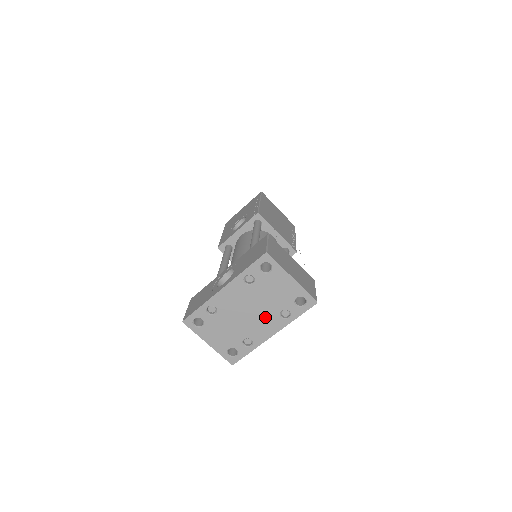
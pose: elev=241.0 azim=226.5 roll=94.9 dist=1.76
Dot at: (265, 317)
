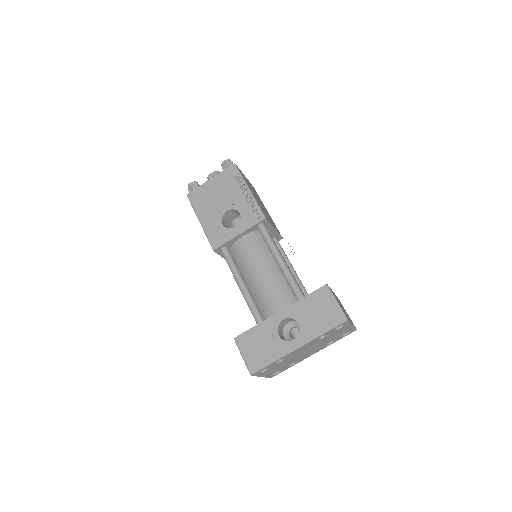
Dot at: (316, 349)
